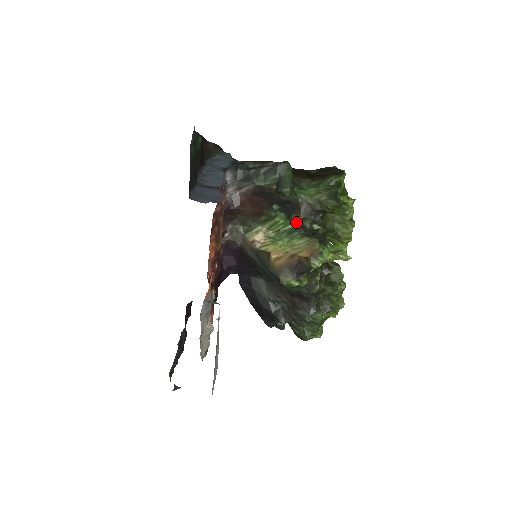
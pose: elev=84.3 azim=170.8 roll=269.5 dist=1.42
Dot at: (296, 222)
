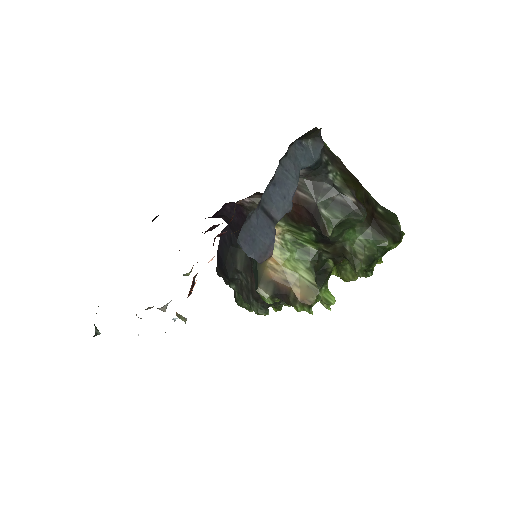
Dot at: (318, 248)
